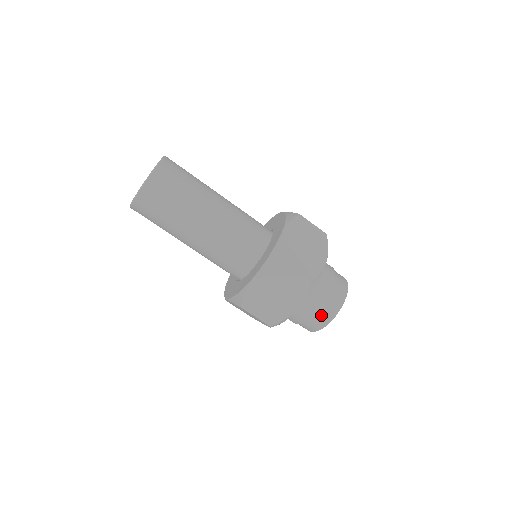
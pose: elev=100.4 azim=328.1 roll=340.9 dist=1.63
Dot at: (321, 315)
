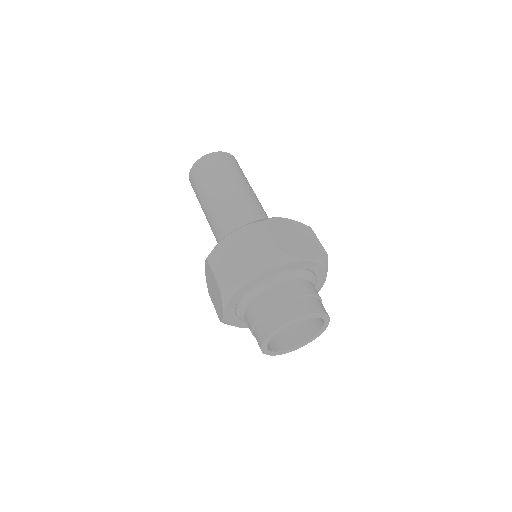
Dot at: (277, 314)
